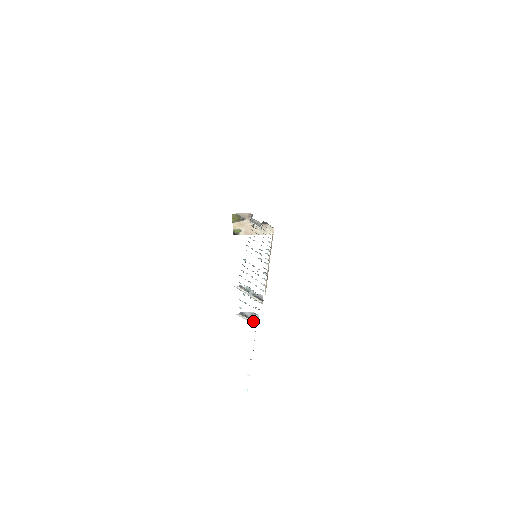
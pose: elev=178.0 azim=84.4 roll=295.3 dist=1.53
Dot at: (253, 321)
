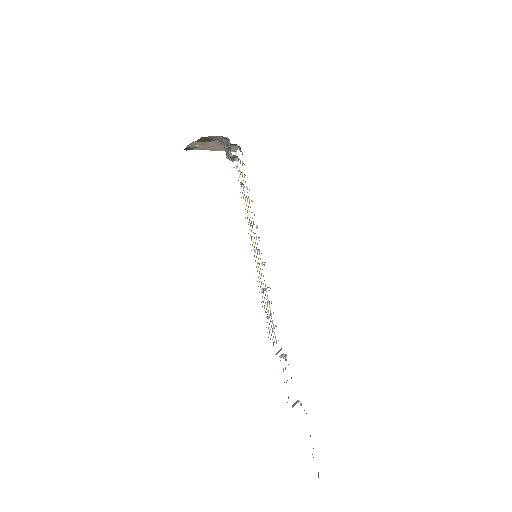
Dot at: occluded
